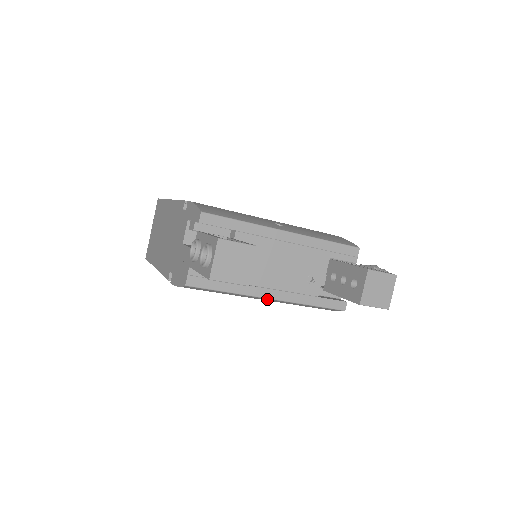
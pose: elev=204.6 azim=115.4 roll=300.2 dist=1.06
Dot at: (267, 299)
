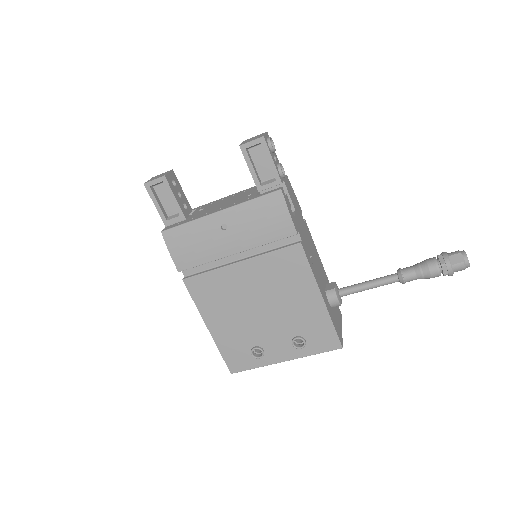
Dot at: (218, 216)
